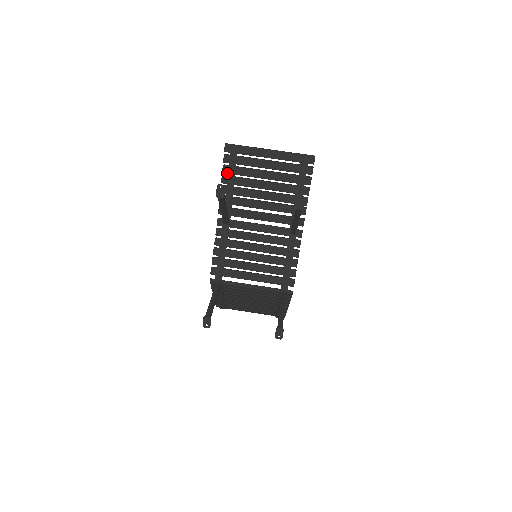
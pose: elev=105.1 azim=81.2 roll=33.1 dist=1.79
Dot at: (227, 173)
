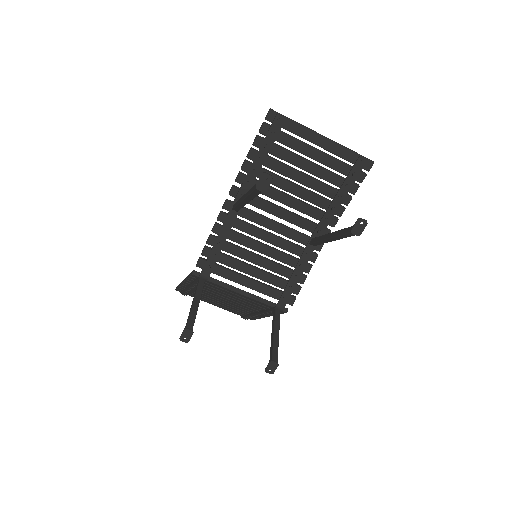
Dot at: (259, 147)
